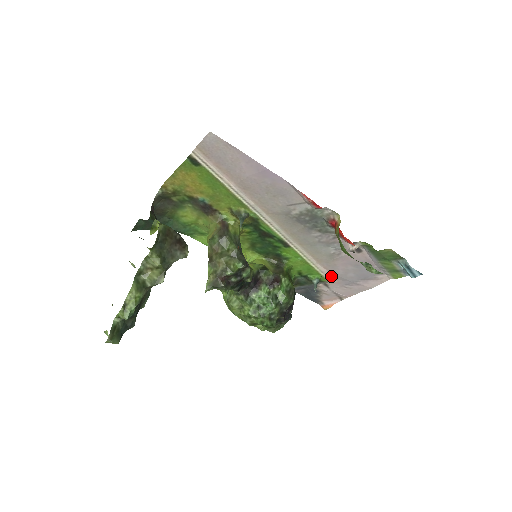
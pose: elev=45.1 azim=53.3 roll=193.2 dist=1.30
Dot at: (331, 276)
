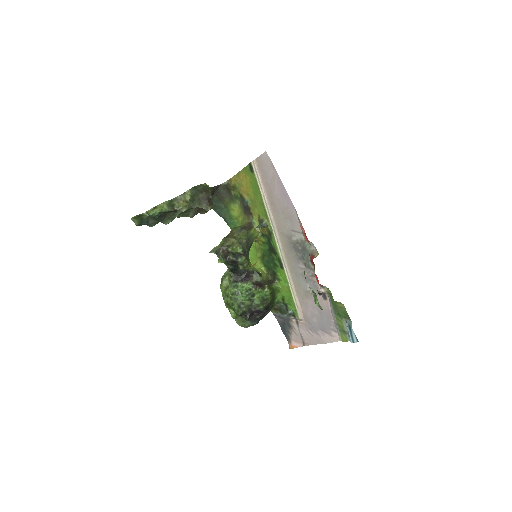
Dot at: (302, 314)
